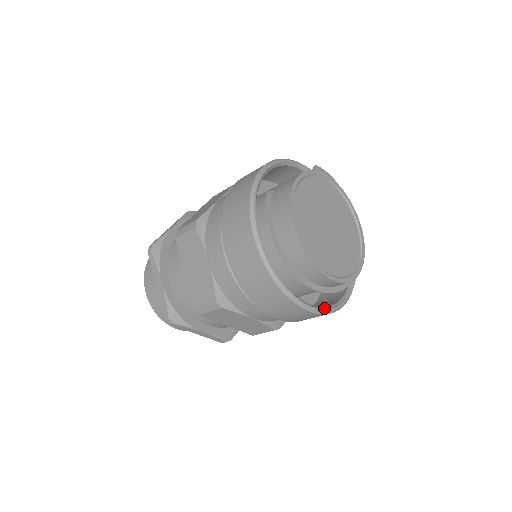
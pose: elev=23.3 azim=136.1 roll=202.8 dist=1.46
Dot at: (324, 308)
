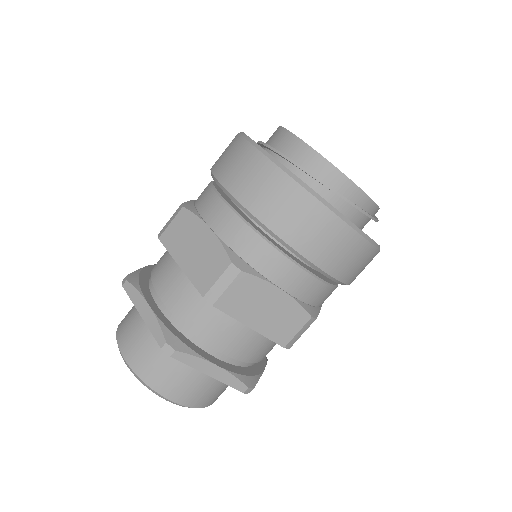
Dot at: (289, 172)
